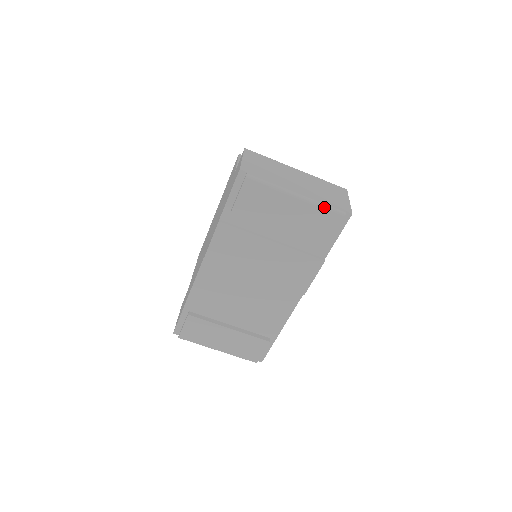
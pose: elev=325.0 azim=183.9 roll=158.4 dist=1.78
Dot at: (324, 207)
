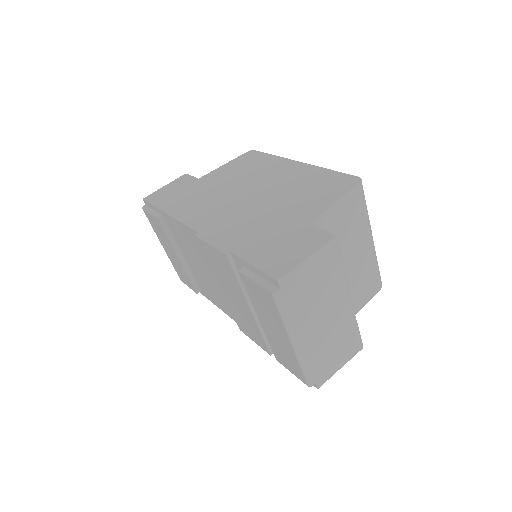
Dot at: (302, 369)
